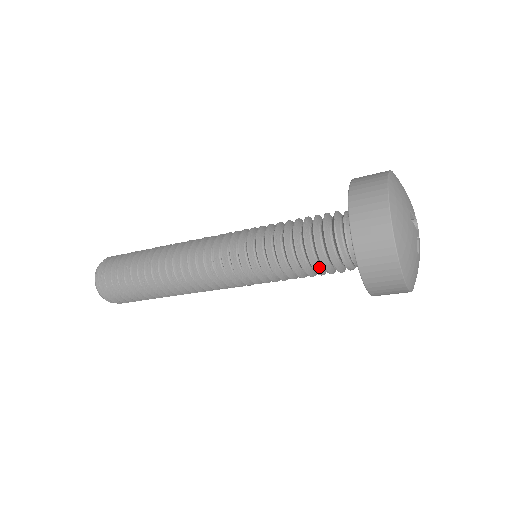
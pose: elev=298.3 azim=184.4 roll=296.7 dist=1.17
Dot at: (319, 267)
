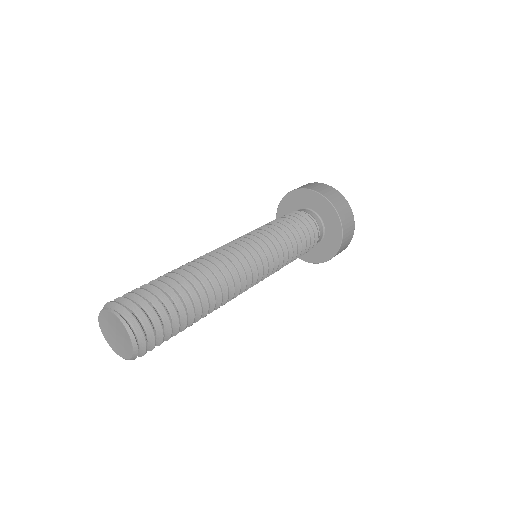
Dot at: (304, 246)
